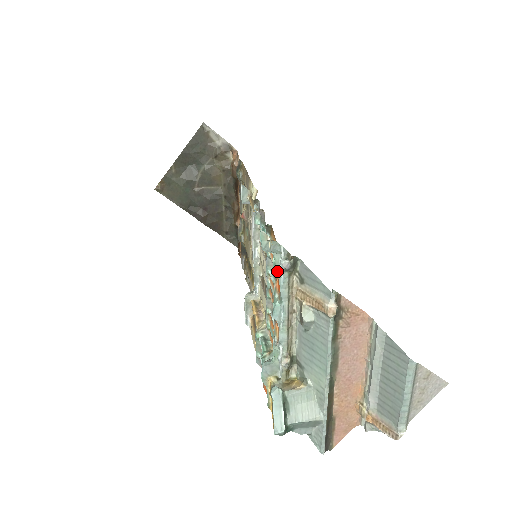
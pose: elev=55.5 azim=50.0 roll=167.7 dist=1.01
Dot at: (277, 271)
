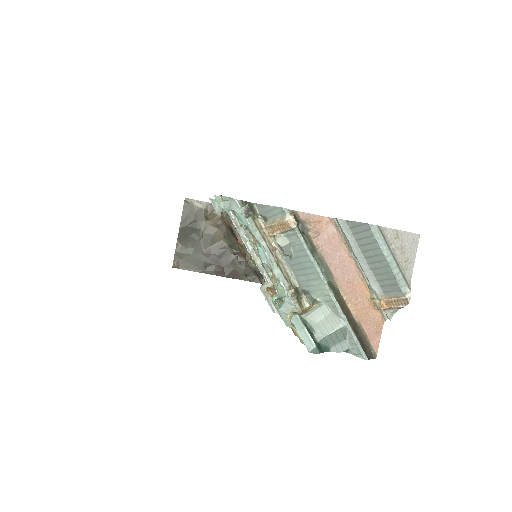
Dot at: (243, 222)
